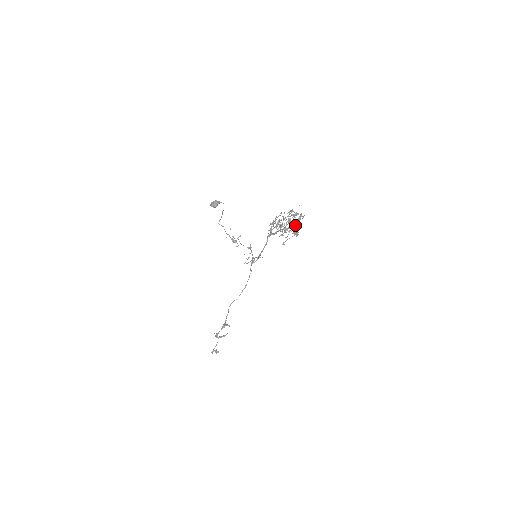
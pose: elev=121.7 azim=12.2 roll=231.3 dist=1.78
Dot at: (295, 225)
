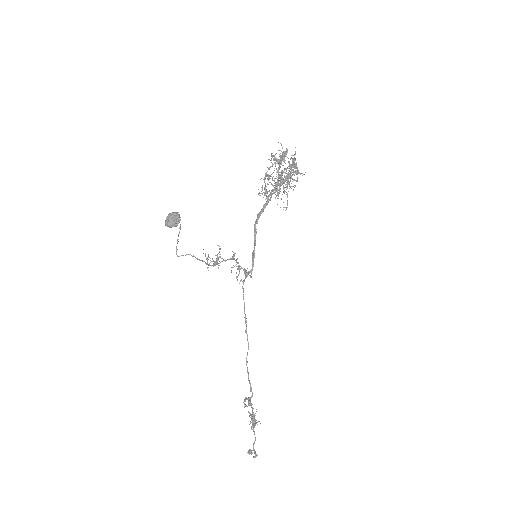
Dot at: (286, 171)
